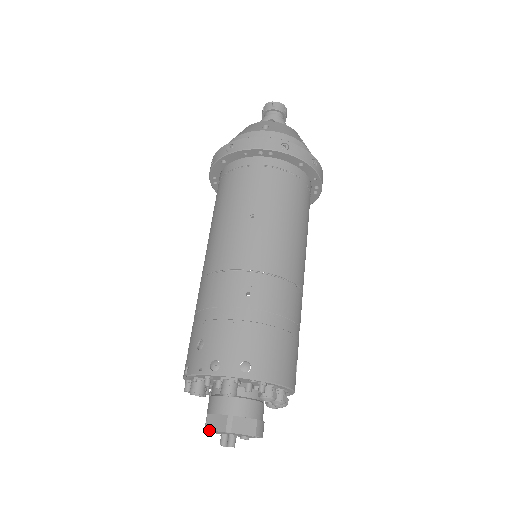
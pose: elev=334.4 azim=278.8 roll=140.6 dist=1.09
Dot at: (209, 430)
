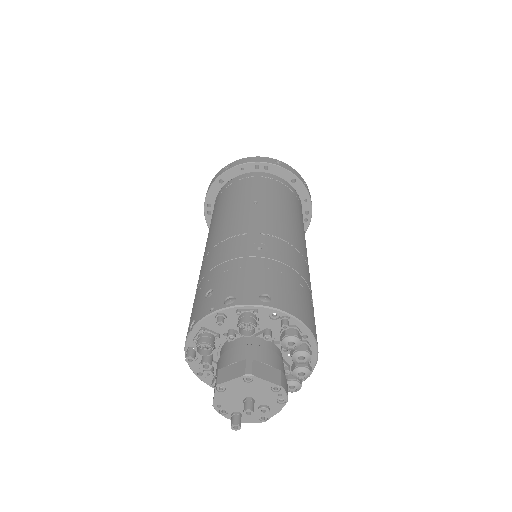
Dot at: (222, 382)
